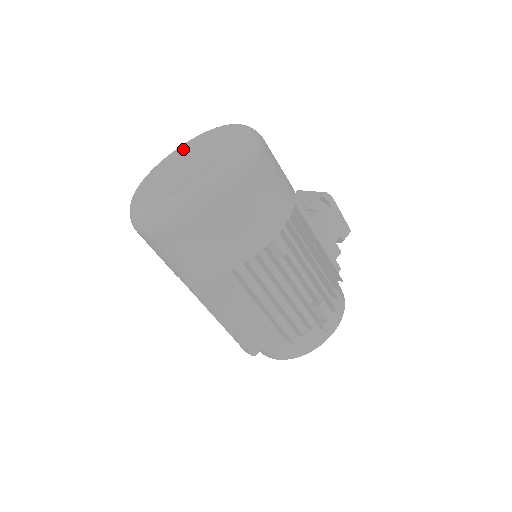
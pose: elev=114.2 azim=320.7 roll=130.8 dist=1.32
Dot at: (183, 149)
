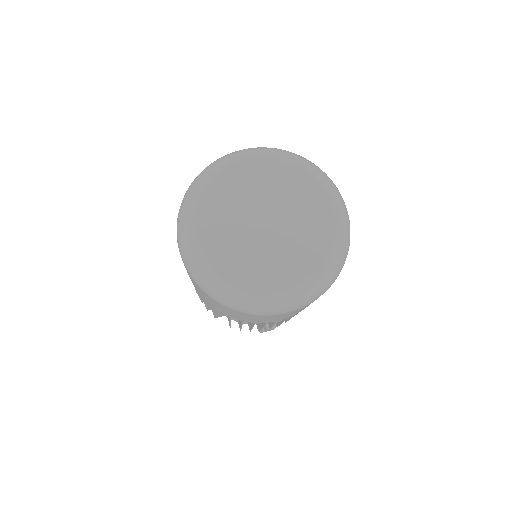
Dot at: (218, 205)
